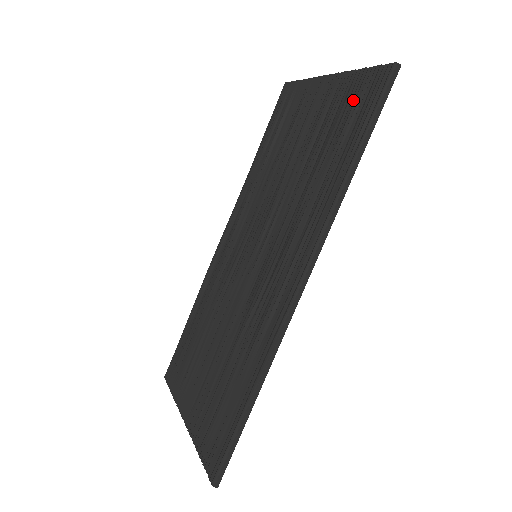
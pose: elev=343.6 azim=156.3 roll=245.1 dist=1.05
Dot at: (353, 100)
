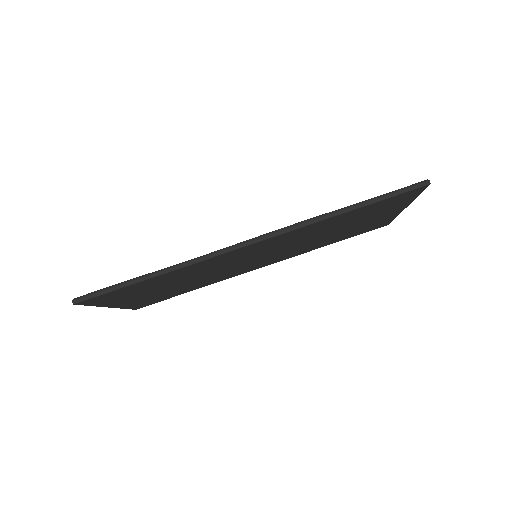
Dot at: occluded
